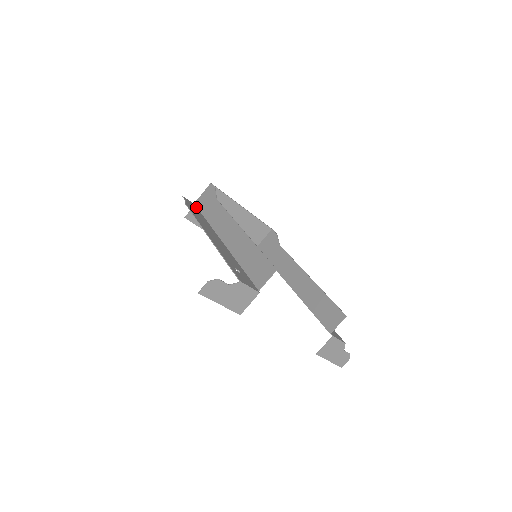
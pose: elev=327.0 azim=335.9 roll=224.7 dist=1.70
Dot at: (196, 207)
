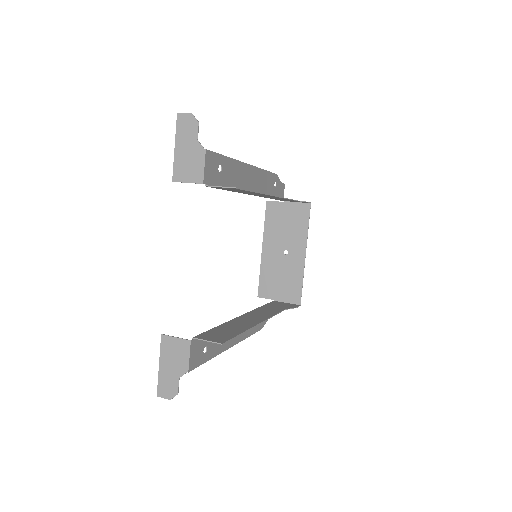
Dot at: occluded
